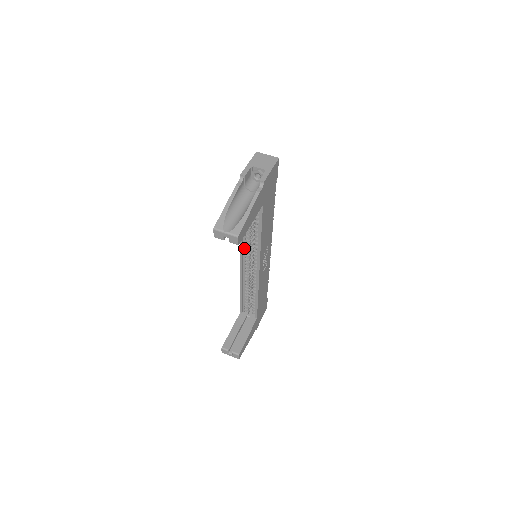
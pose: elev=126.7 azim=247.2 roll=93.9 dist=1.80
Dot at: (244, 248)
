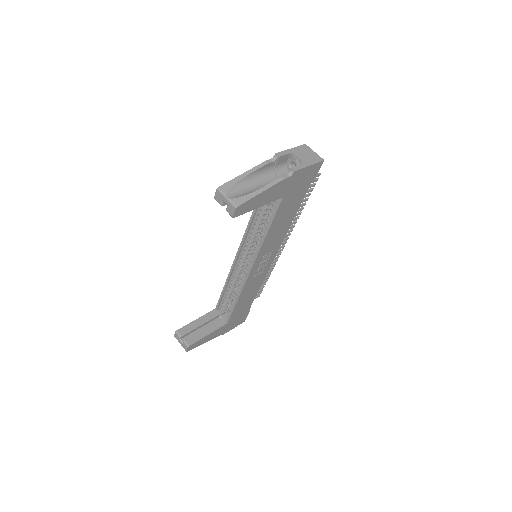
Dot at: (247, 239)
